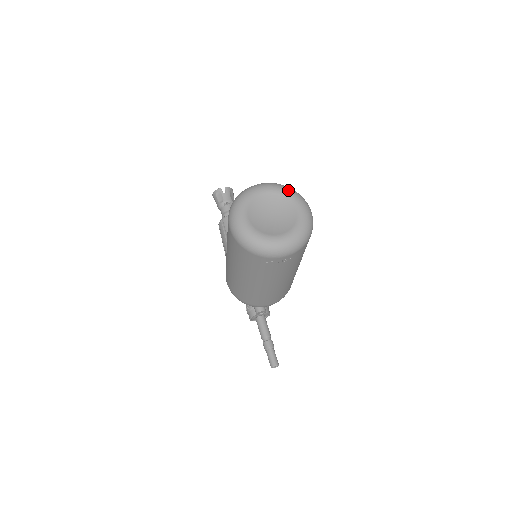
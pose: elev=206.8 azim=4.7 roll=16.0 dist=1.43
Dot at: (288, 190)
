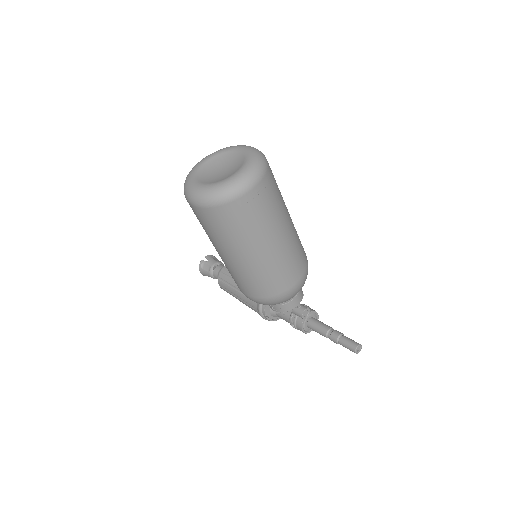
Dot at: (223, 149)
